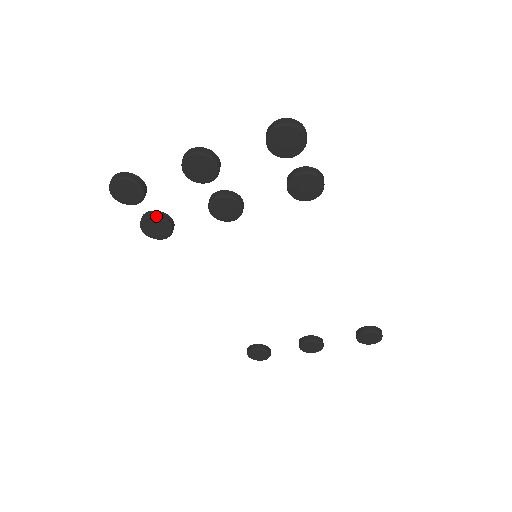
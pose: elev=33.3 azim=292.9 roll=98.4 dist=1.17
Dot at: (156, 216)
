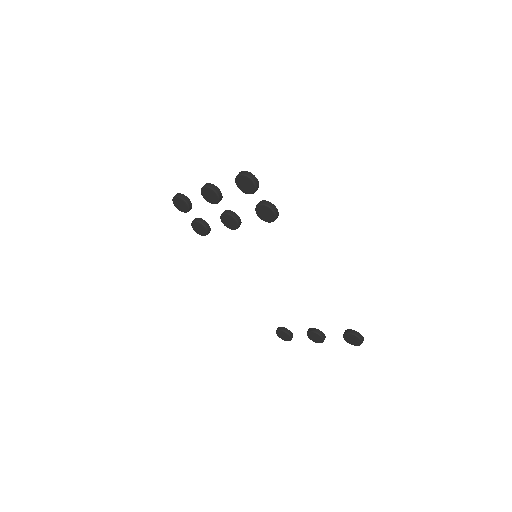
Dot at: (198, 221)
